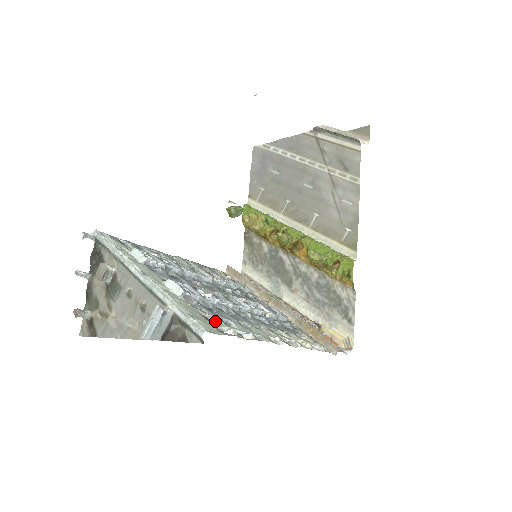
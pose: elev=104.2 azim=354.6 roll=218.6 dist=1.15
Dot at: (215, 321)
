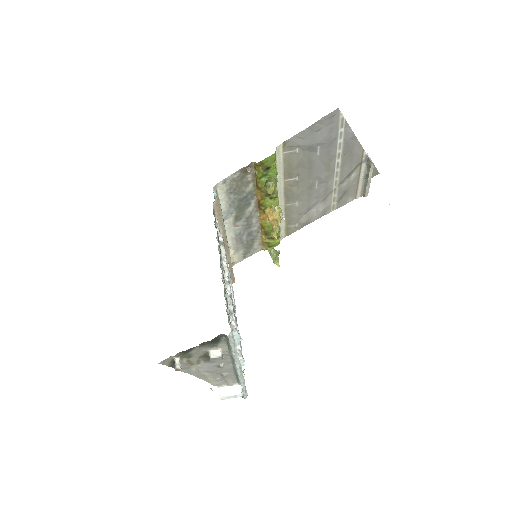
Dot at: (241, 367)
